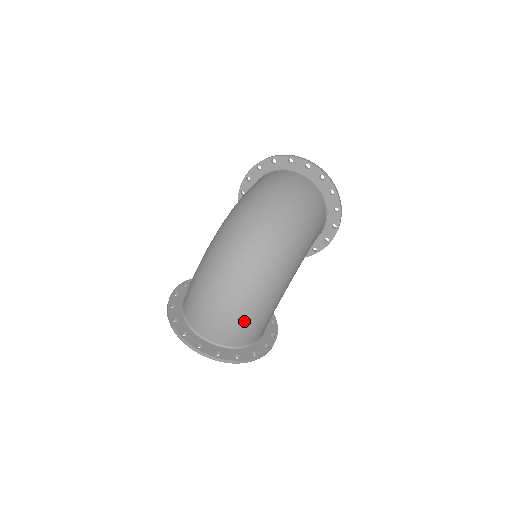
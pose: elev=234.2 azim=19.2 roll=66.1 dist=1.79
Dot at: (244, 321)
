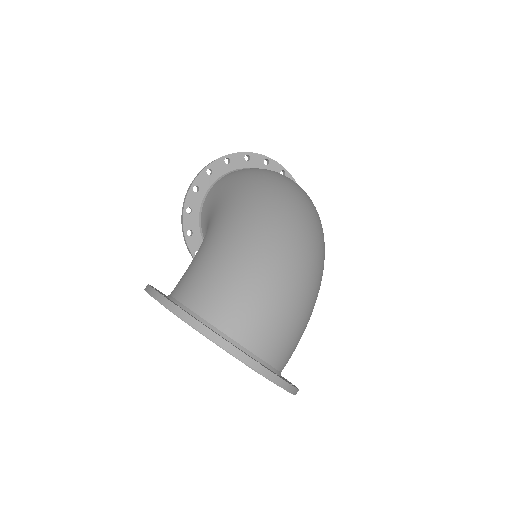
Dot at: (303, 324)
